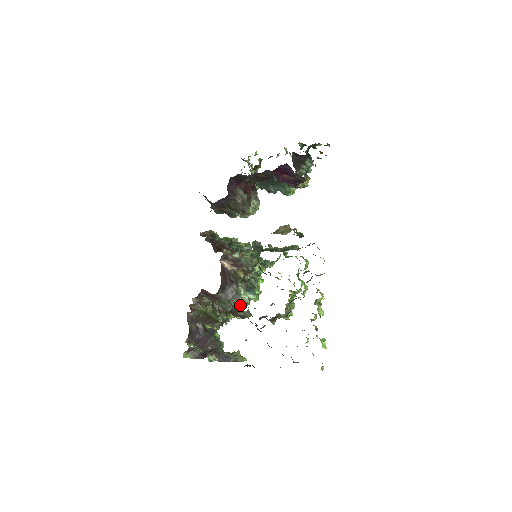
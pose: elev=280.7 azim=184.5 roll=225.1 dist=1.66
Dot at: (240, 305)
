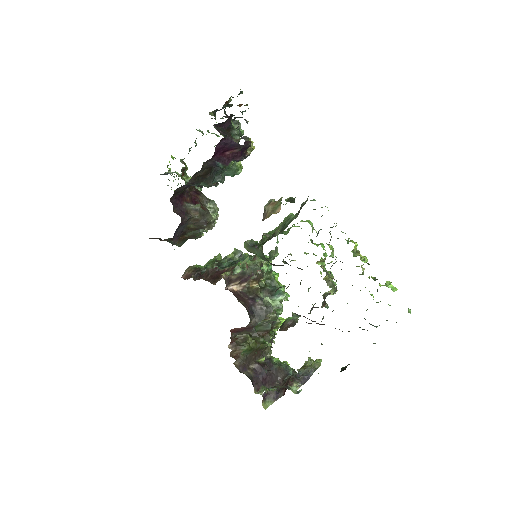
Dot at: occluded
